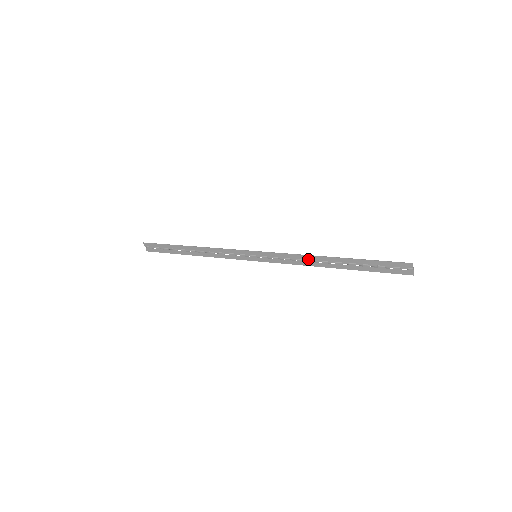
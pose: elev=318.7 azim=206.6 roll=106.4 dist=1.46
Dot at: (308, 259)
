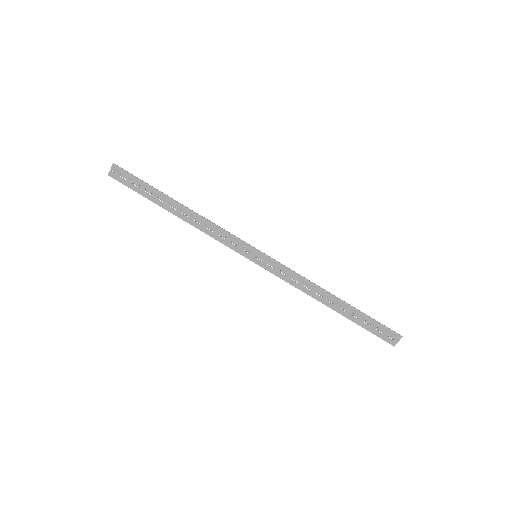
Dot at: (311, 287)
